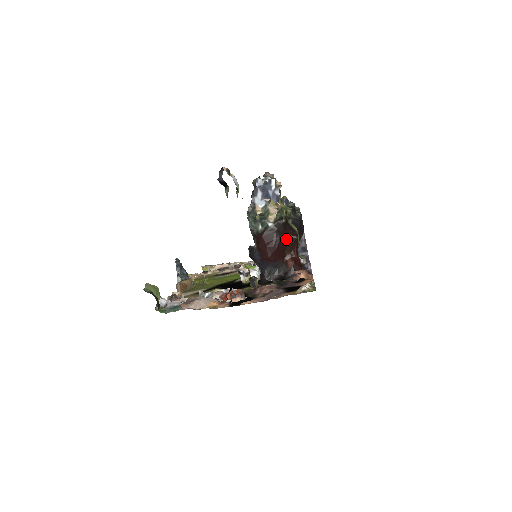
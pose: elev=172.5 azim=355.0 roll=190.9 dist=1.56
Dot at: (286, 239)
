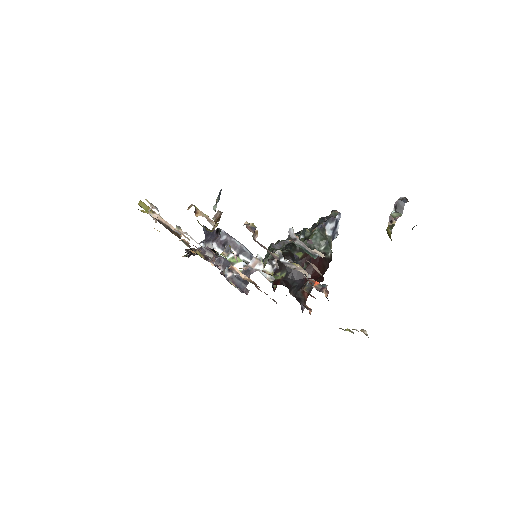
Dot at: occluded
